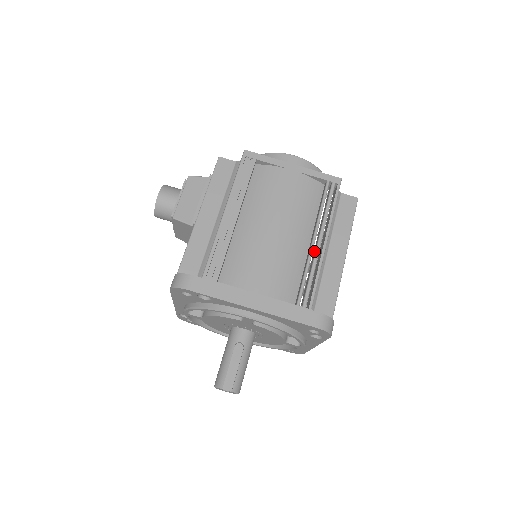
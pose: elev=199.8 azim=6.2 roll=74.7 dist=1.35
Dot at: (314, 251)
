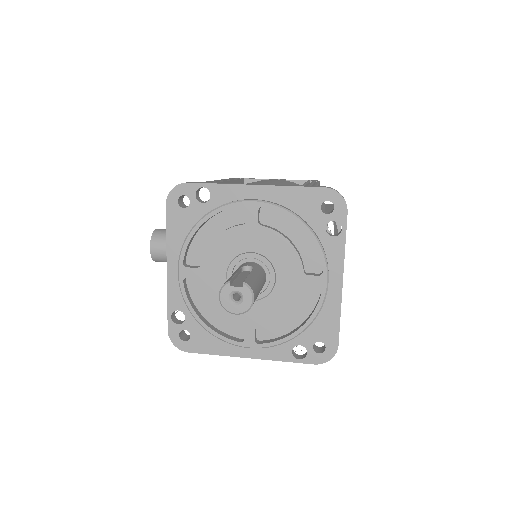
Dot at: occluded
